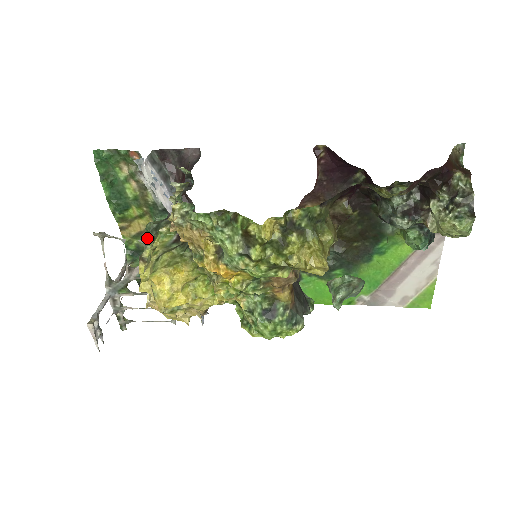
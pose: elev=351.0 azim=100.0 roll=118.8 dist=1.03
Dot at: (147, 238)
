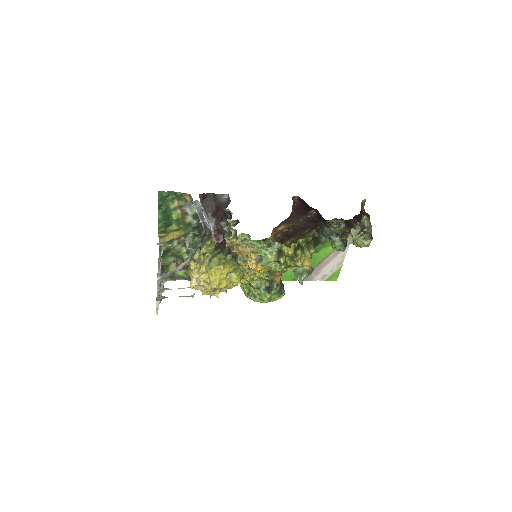
Dot at: (195, 247)
